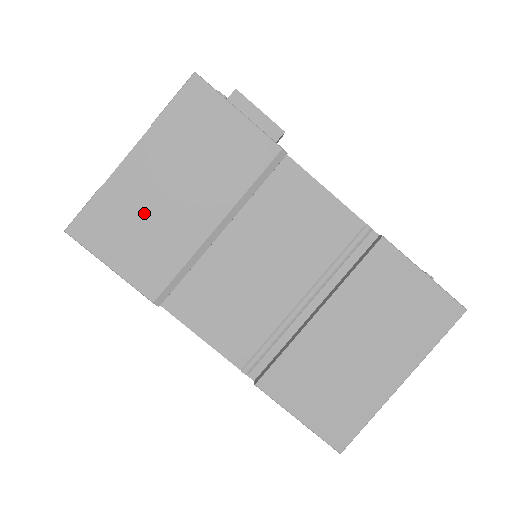
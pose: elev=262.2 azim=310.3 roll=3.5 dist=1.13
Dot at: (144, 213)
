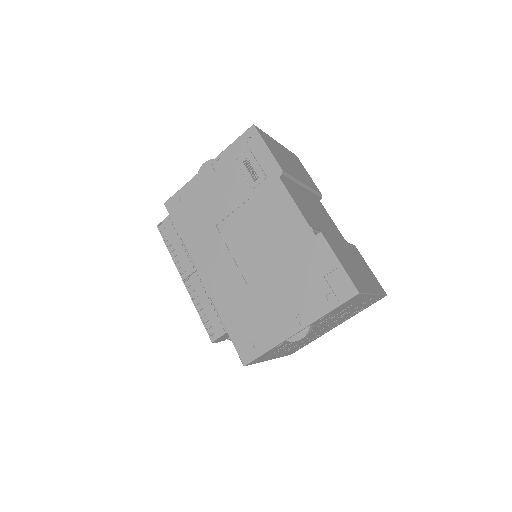
Dot at: (281, 154)
